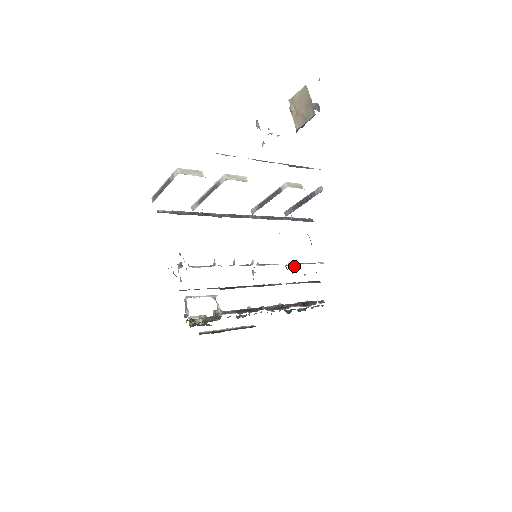
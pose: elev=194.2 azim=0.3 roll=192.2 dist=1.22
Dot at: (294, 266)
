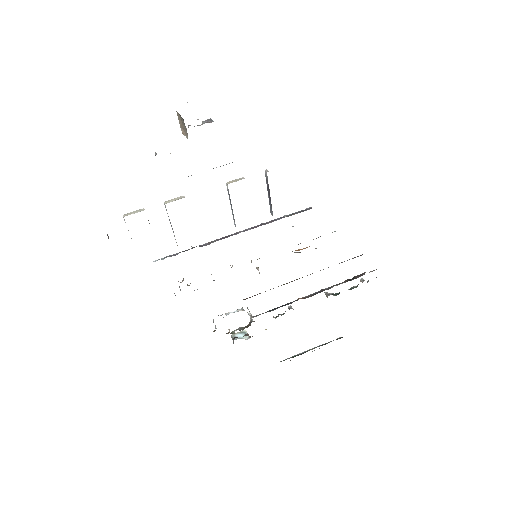
Dot at: (304, 248)
